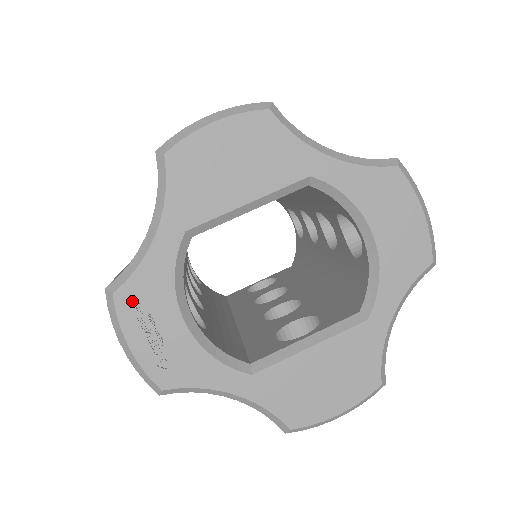
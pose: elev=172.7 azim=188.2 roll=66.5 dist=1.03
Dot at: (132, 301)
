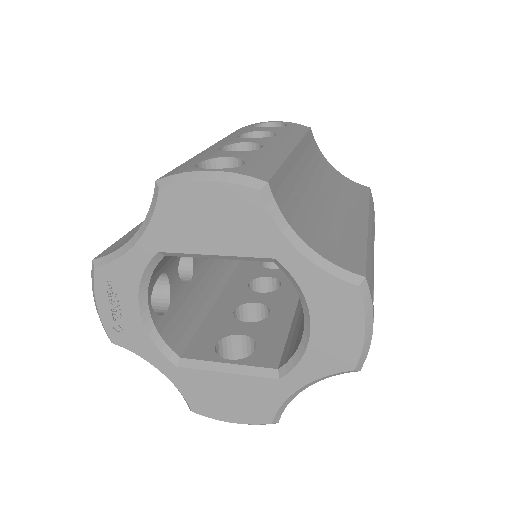
Dot at: (107, 279)
